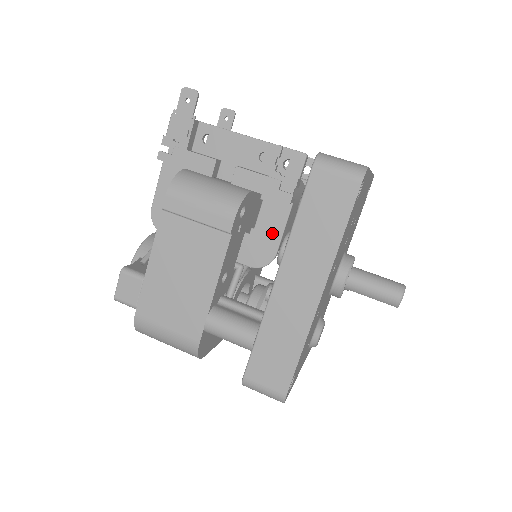
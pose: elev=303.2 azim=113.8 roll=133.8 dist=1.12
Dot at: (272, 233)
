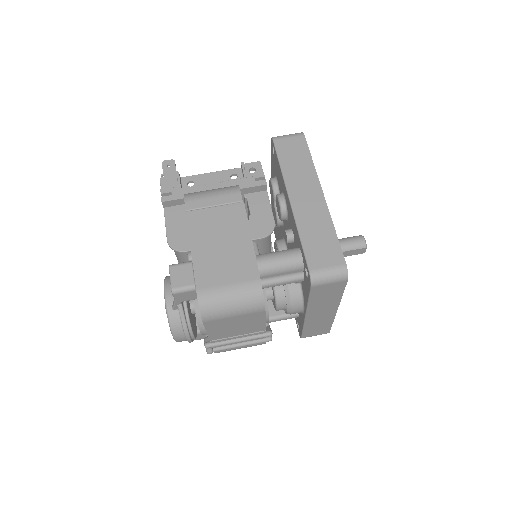
Dot at: (264, 211)
